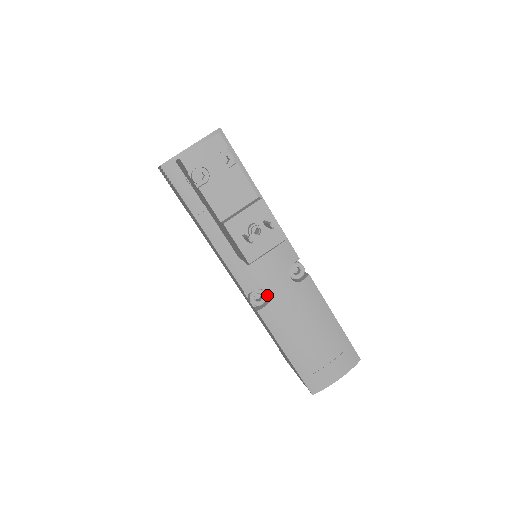
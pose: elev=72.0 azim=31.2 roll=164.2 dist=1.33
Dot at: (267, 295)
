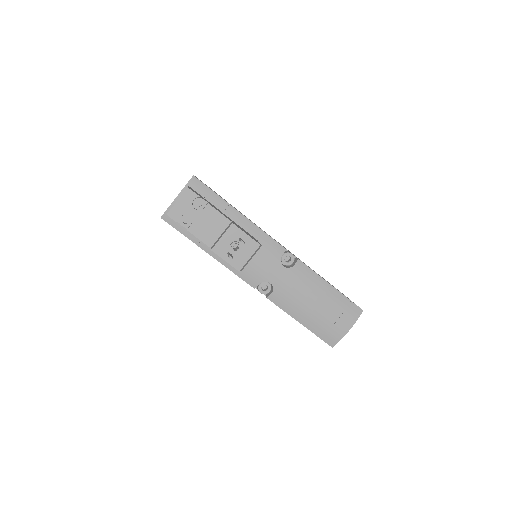
Dot at: (271, 284)
